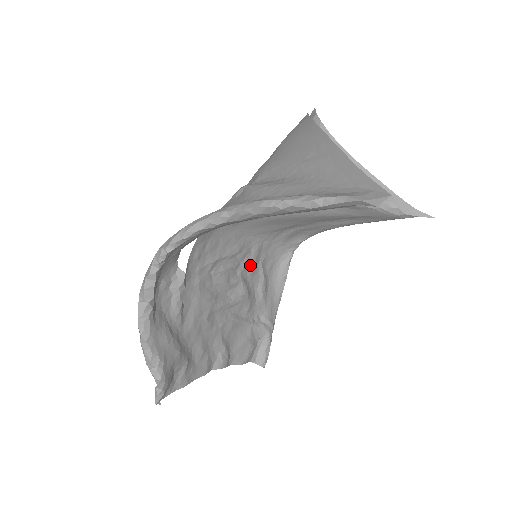
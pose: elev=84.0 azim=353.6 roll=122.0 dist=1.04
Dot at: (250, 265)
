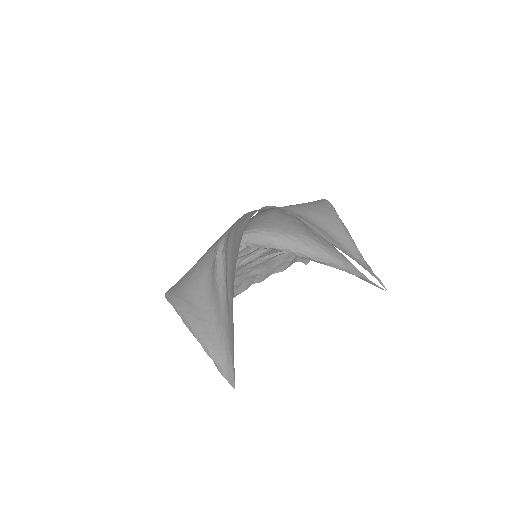
Dot at: occluded
